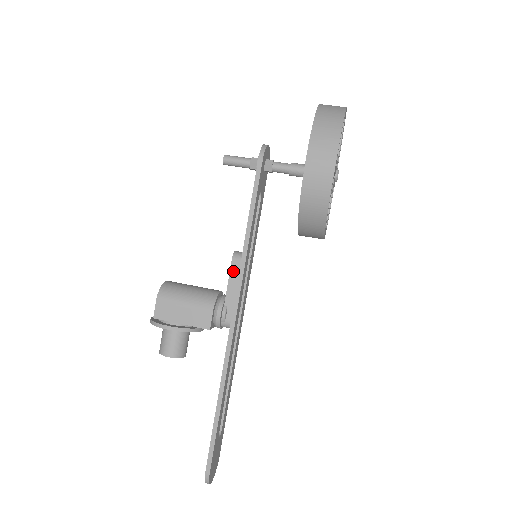
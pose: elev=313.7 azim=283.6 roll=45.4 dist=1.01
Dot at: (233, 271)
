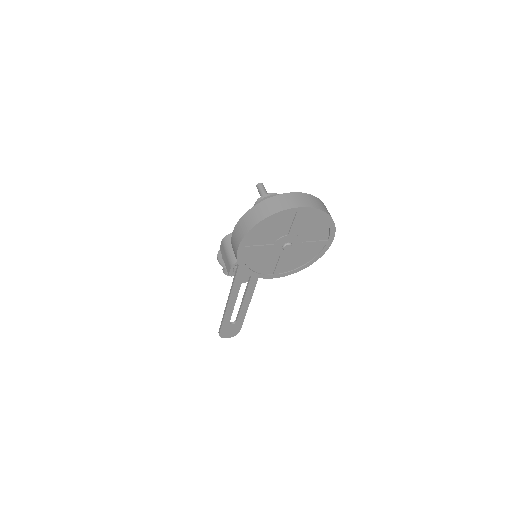
Dot at: occluded
